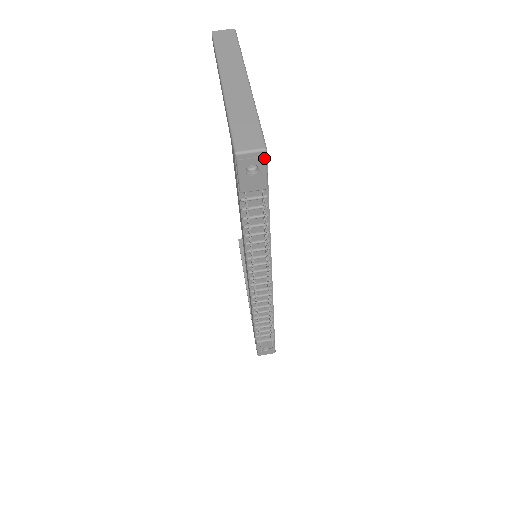
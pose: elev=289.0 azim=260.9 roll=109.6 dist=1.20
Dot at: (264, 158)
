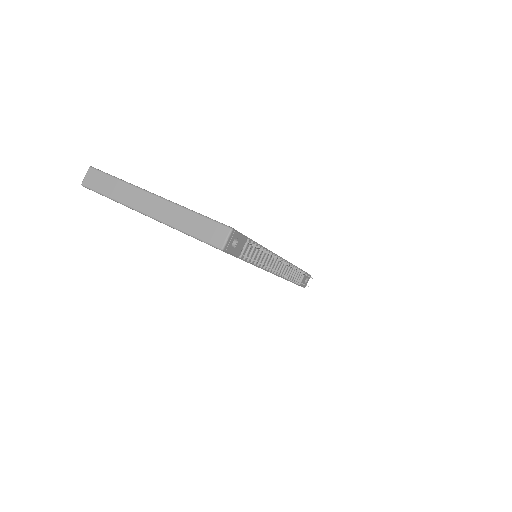
Dot at: (235, 233)
